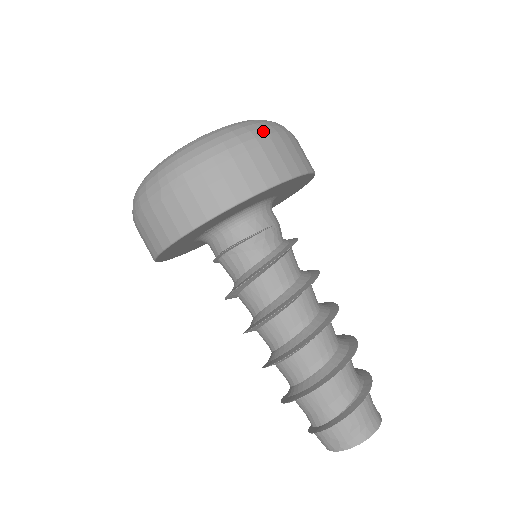
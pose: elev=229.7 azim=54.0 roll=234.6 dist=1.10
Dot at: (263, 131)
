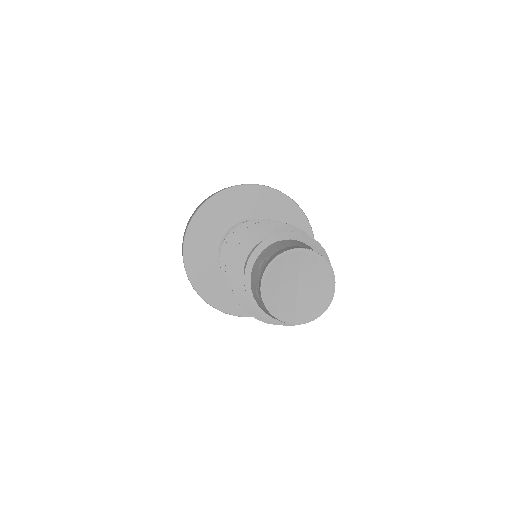
Dot at: occluded
